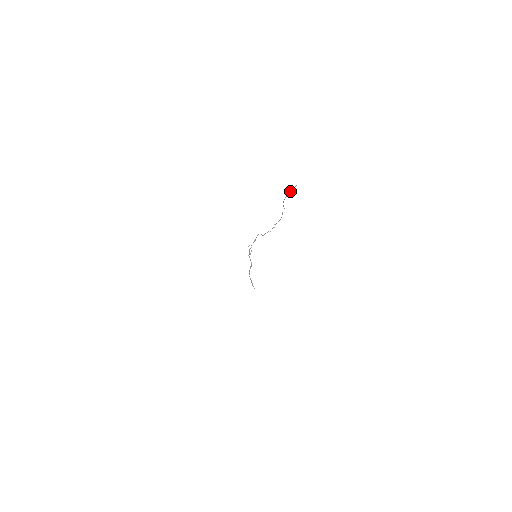
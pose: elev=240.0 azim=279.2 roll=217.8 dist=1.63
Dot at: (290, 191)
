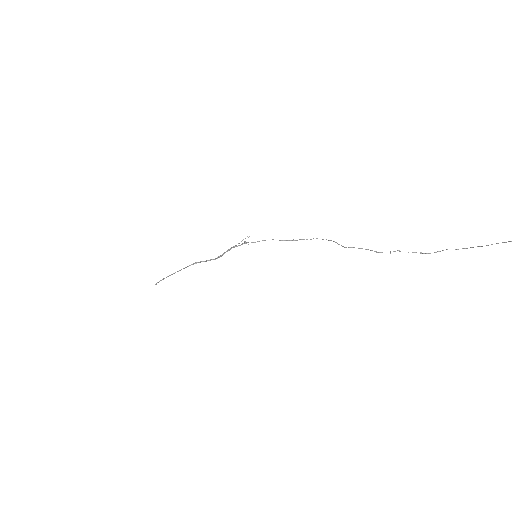
Dot at: out of frame
